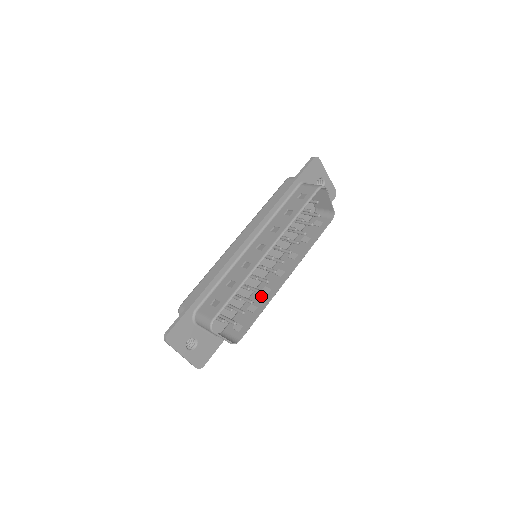
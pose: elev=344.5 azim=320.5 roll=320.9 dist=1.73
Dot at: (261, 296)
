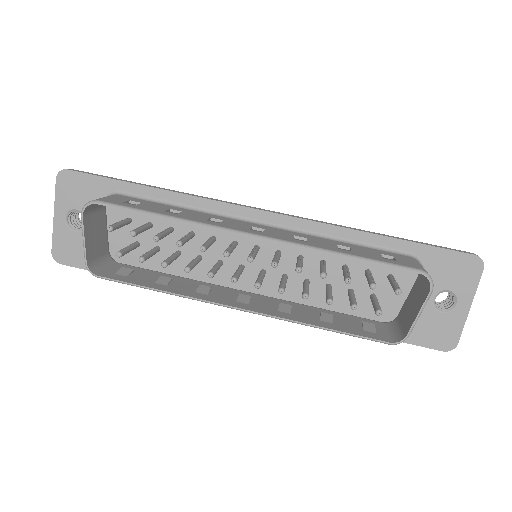
Dot at: (191, 286)
